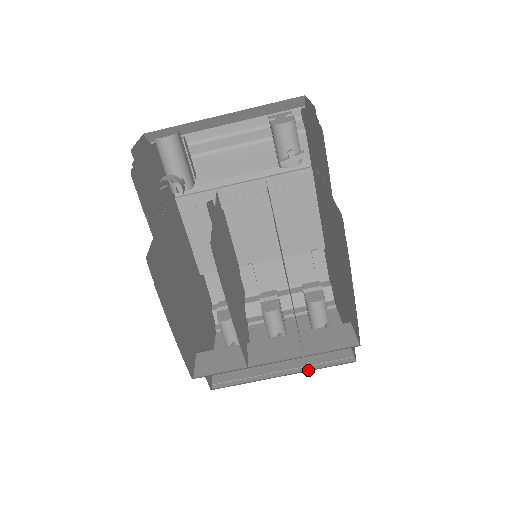
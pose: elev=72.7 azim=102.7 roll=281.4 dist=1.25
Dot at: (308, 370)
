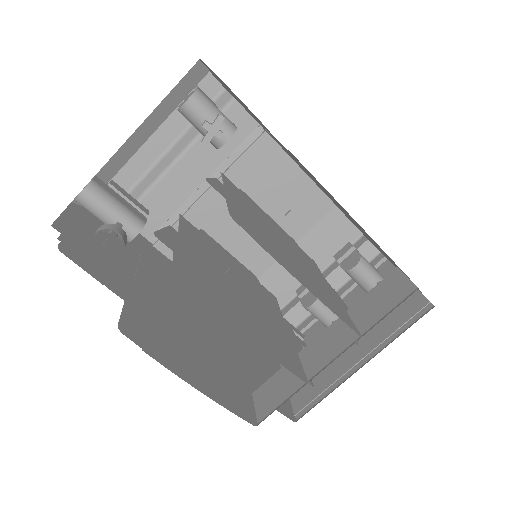
Dot at: (386, 345)
